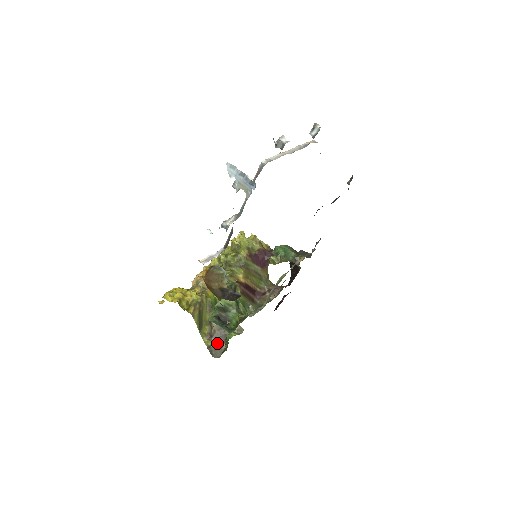
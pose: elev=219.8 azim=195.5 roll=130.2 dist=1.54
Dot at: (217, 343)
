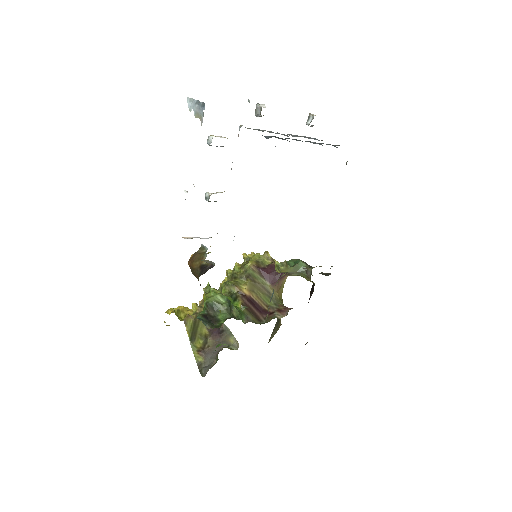
Dot at: (208, 359)
